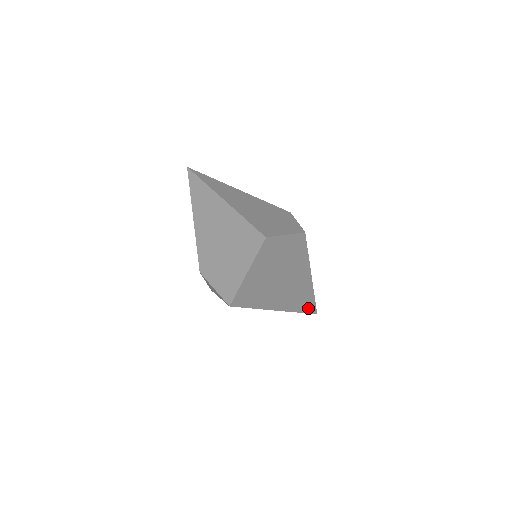
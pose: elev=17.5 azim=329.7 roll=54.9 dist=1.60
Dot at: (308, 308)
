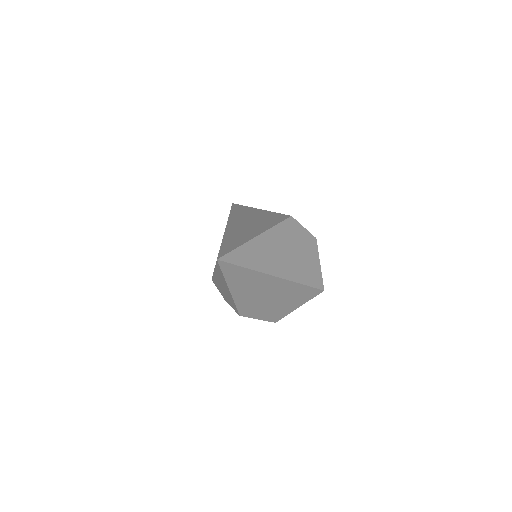
Dot at: occluded
